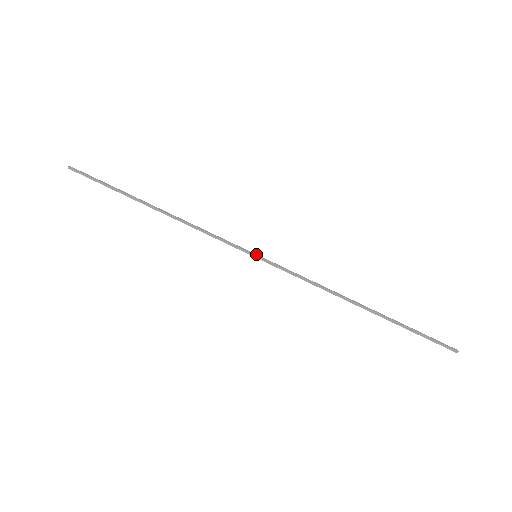
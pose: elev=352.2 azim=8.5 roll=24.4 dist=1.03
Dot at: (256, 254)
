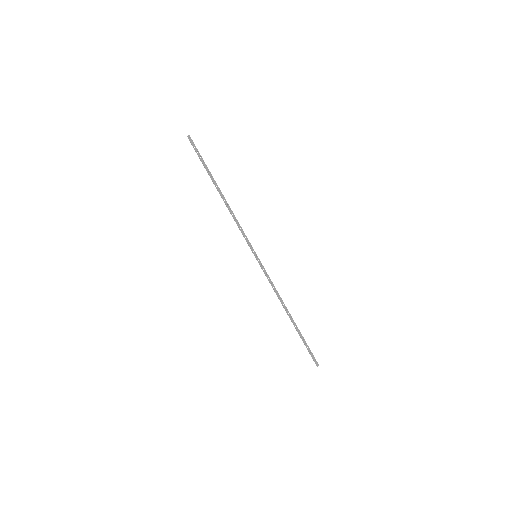
Dot at: occluded
